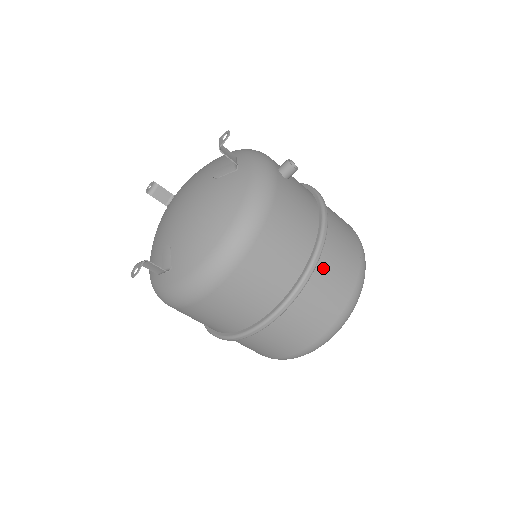
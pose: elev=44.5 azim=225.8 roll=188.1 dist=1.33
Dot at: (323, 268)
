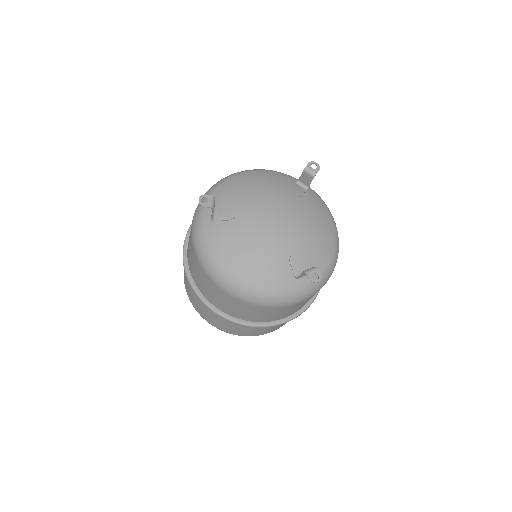
Dot at: occluded
